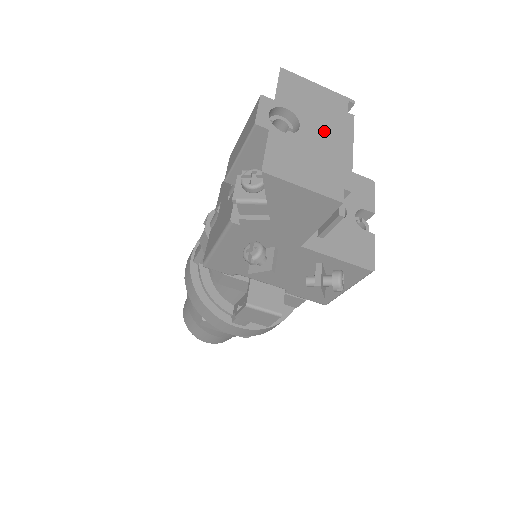
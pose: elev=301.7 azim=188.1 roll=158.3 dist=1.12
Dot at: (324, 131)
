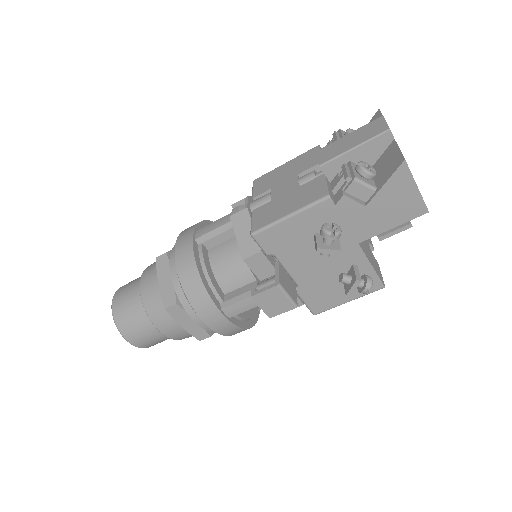
Dot at: occluded
